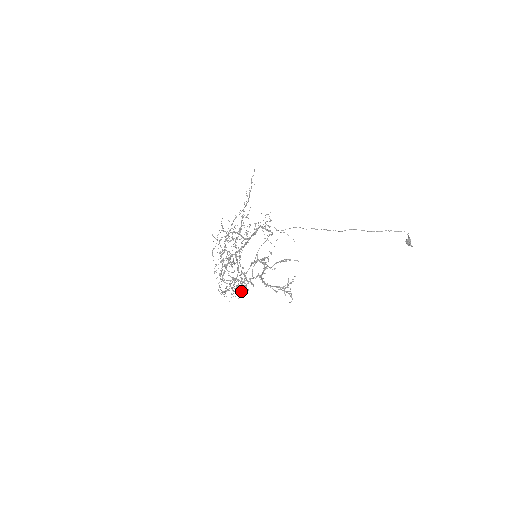
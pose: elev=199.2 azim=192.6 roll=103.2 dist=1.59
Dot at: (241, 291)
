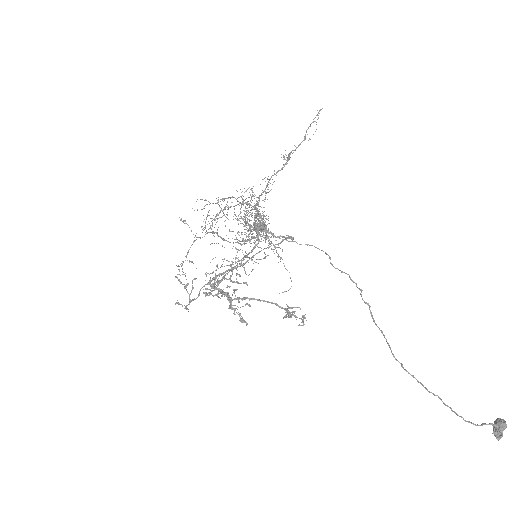
Dot at: (181, 304)
